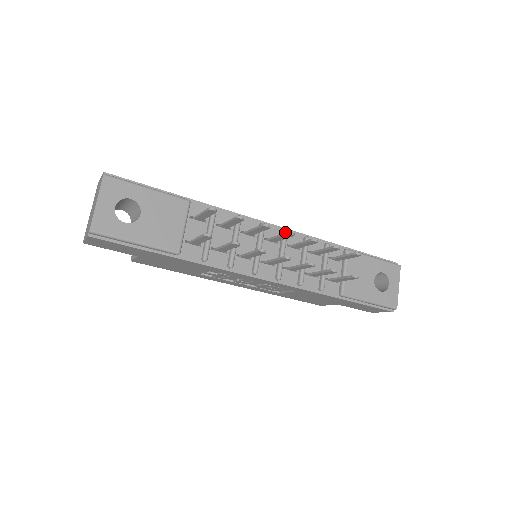
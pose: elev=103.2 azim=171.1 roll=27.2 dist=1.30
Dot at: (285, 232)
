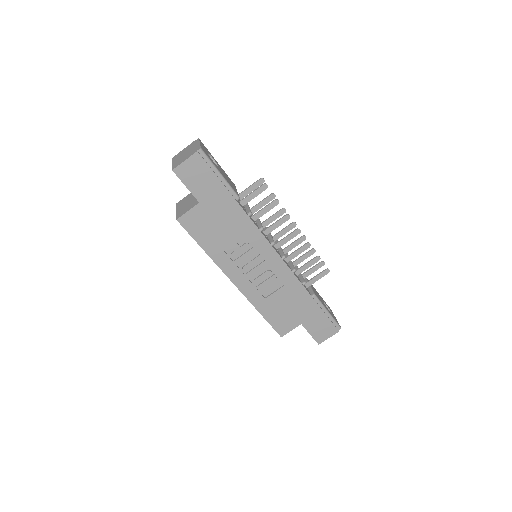
Dot at: (290, 223)
